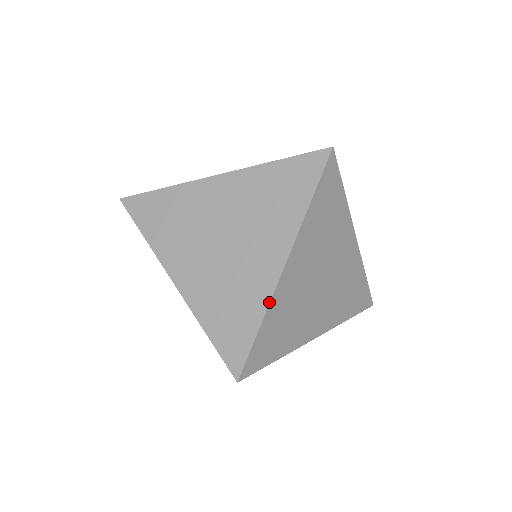
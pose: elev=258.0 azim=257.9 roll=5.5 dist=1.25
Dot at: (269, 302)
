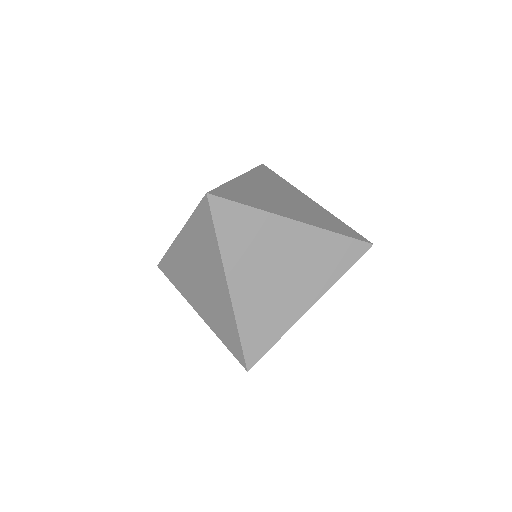
Dot at: (229, 181)
